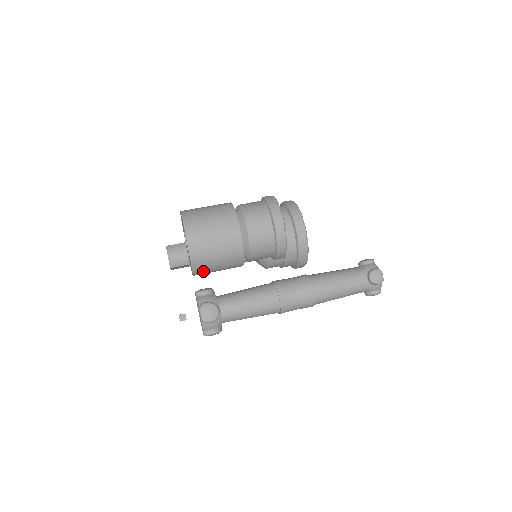
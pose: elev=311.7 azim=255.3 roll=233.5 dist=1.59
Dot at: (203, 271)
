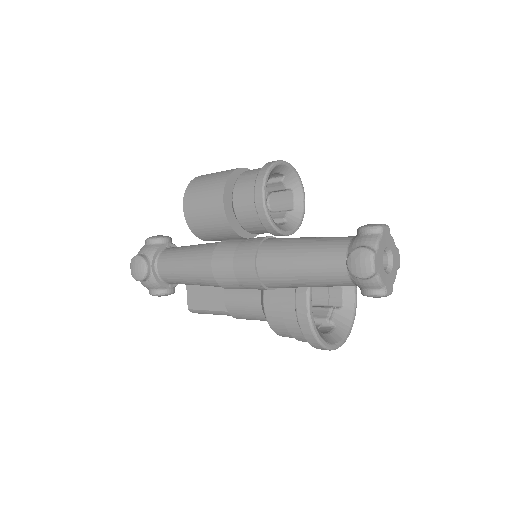
Dot at: (192, 196)
